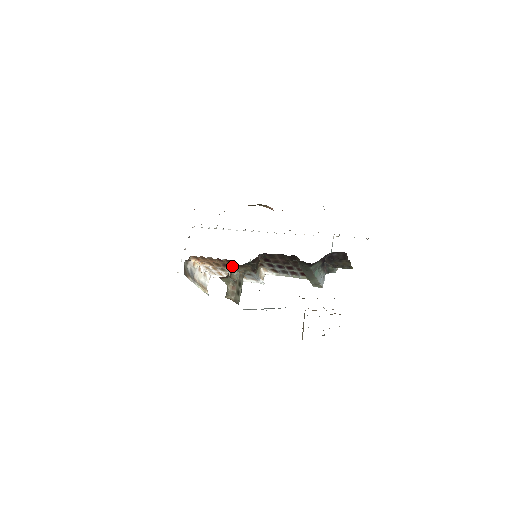
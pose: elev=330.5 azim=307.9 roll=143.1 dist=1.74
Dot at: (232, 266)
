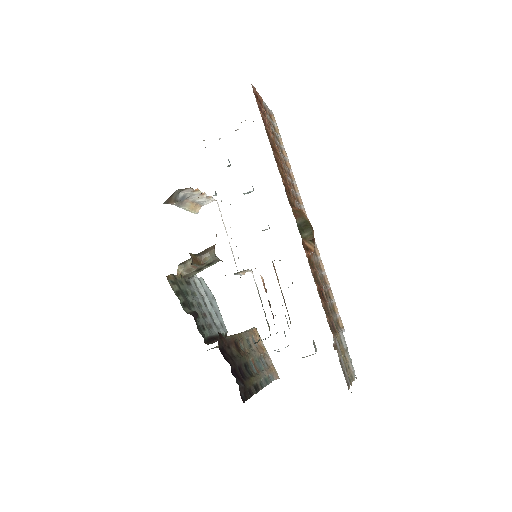
Dot at: occluded
